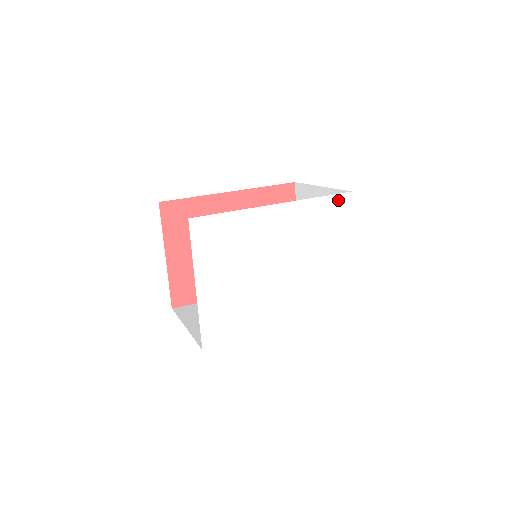
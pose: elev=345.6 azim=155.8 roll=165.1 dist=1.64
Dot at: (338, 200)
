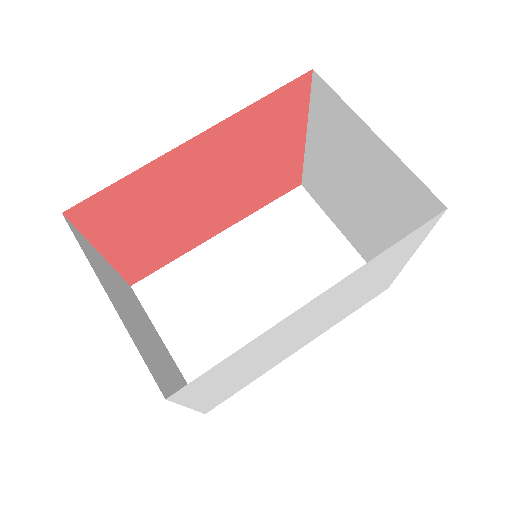
Dot at: (419, 230)
